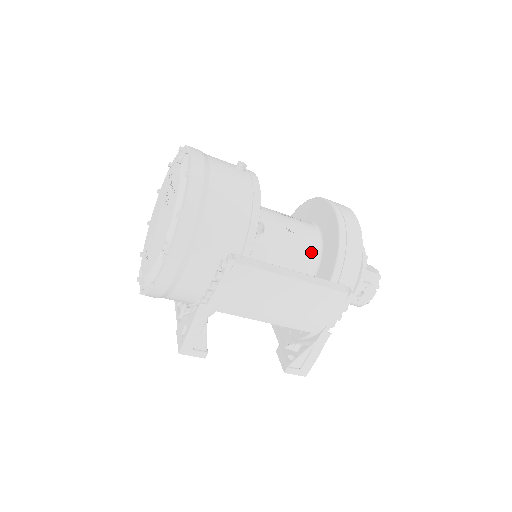
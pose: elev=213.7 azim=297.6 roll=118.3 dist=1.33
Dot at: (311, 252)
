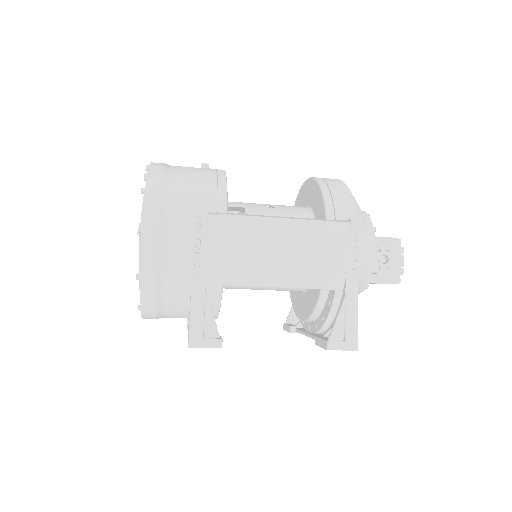
Dot at: occluded
